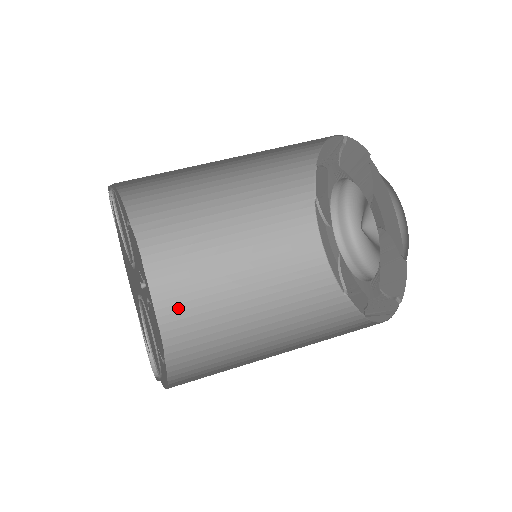
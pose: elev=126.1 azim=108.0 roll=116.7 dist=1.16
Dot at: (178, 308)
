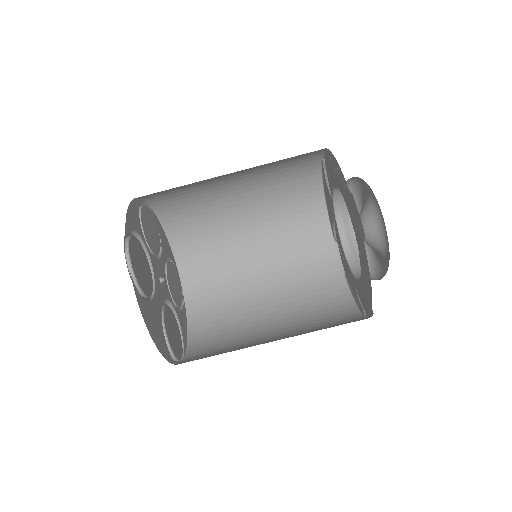
Dot at: (190, 245)
